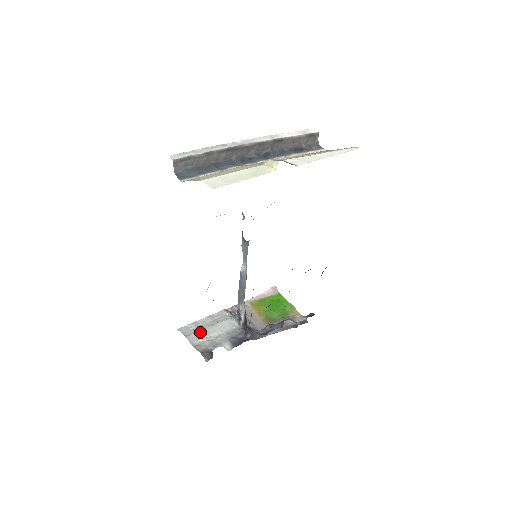
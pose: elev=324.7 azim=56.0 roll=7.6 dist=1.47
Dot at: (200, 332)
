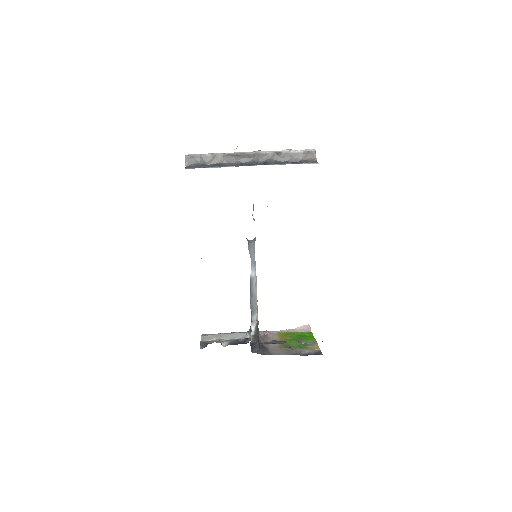
Dot at: (214, 335)
